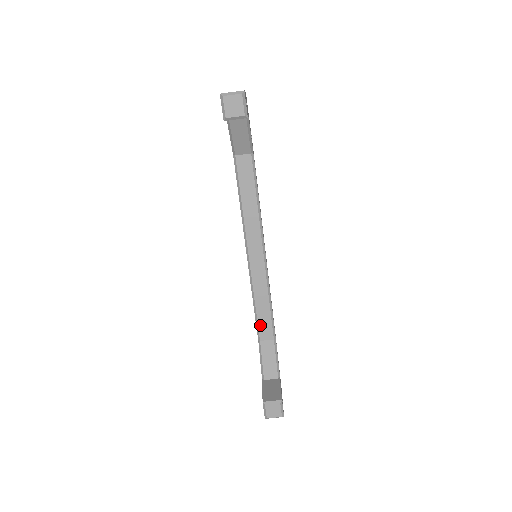
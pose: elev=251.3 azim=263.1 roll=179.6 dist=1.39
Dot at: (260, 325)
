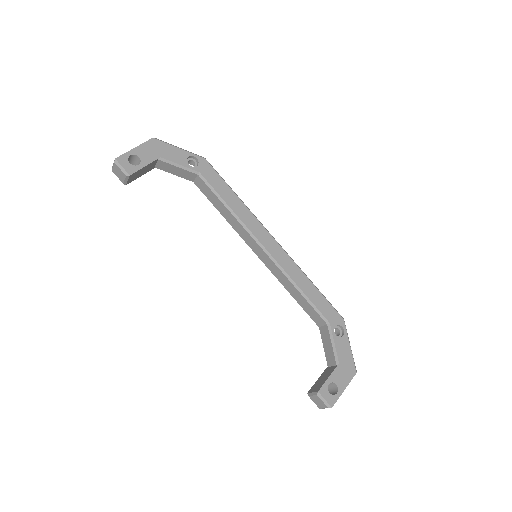
Dot at: (308, 313)
